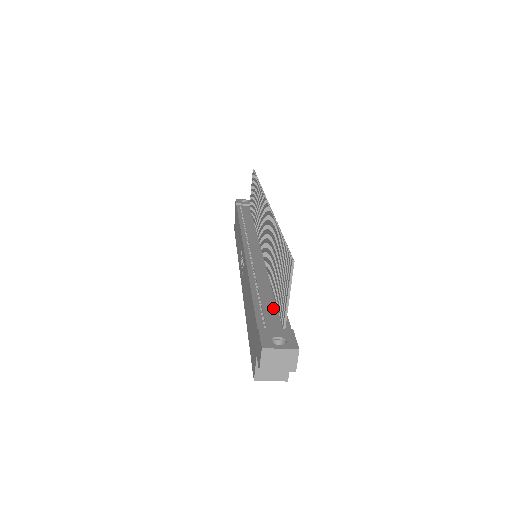
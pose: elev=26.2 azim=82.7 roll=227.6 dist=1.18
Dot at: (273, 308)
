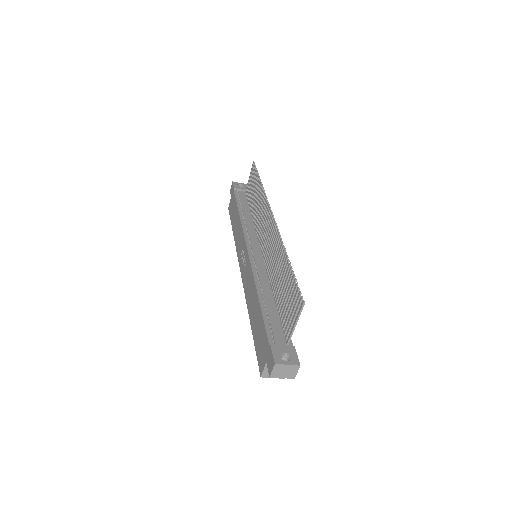
Dot at: (278, 322)
